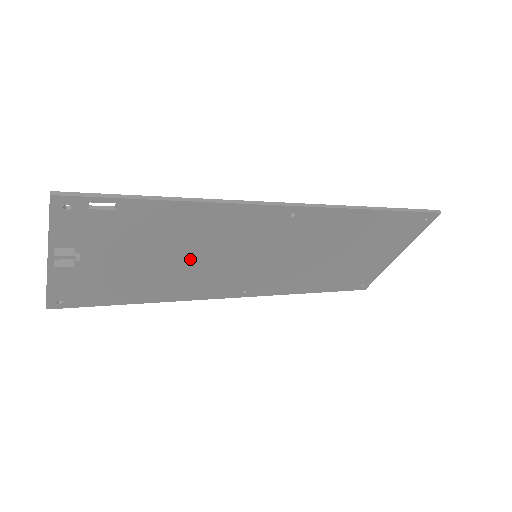
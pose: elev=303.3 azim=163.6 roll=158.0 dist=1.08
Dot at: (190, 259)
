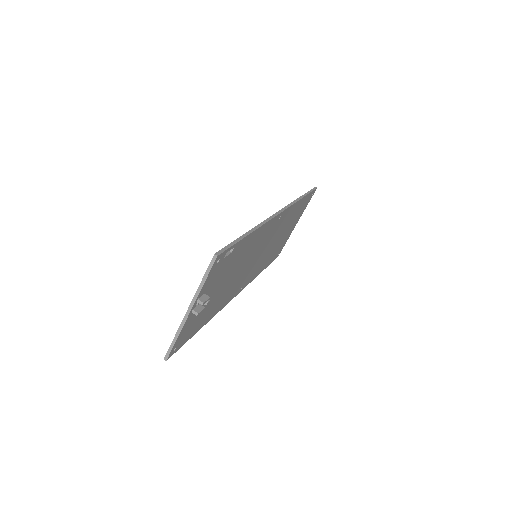
Dot at: (236, 274)
